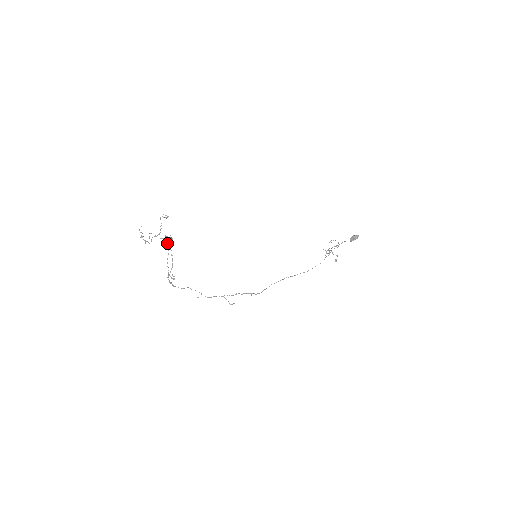
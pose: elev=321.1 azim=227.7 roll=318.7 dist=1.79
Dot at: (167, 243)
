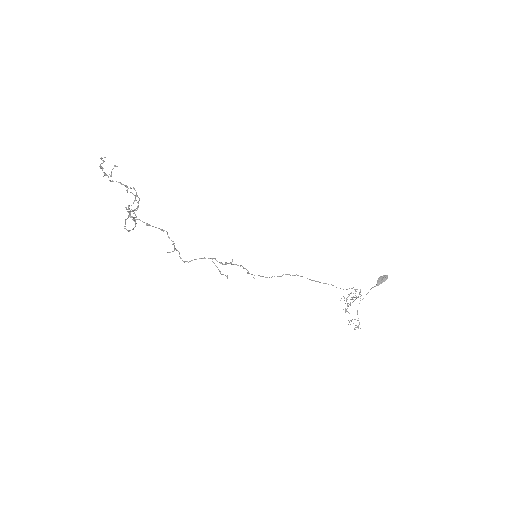
Dot at: occluded
